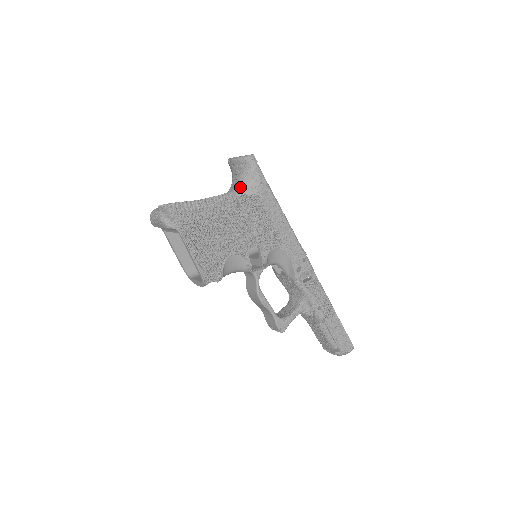
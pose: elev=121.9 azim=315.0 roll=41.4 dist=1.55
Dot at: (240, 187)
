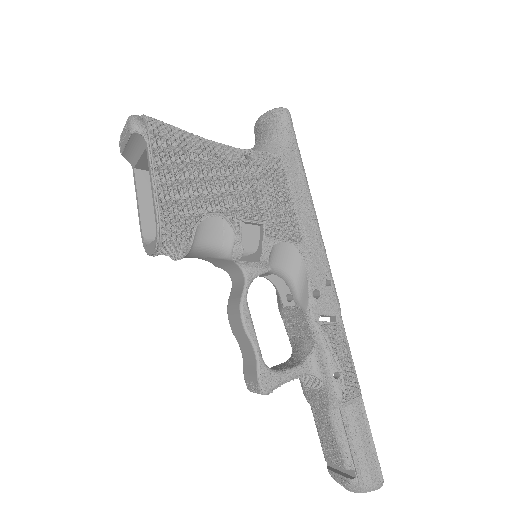
Dot at: (260, 145)
